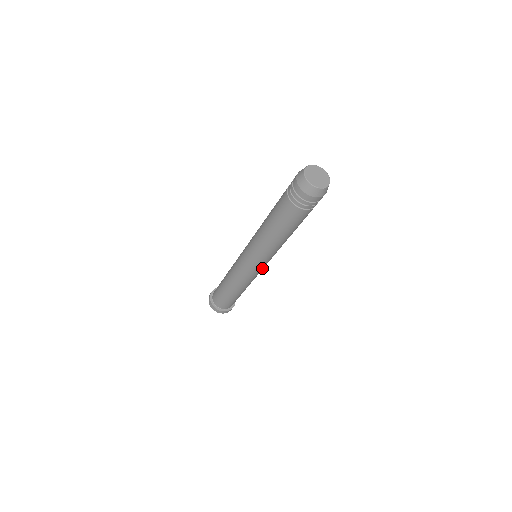
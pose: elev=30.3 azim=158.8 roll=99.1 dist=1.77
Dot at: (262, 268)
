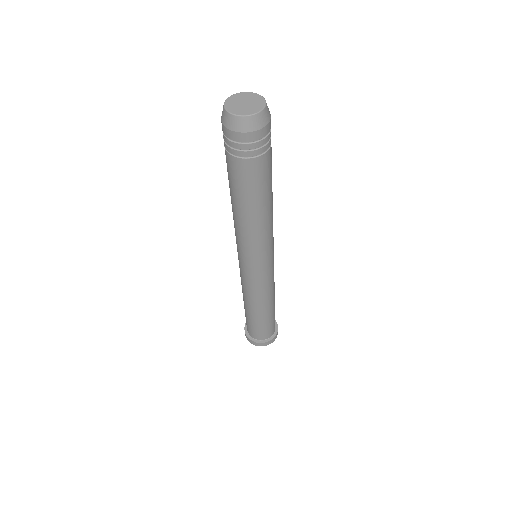
Dot at: (273, 259)
